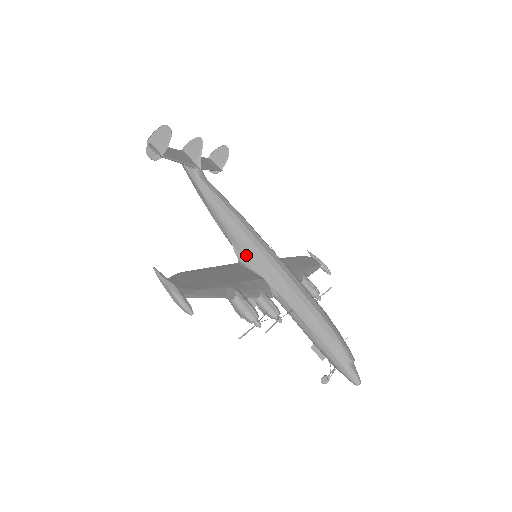
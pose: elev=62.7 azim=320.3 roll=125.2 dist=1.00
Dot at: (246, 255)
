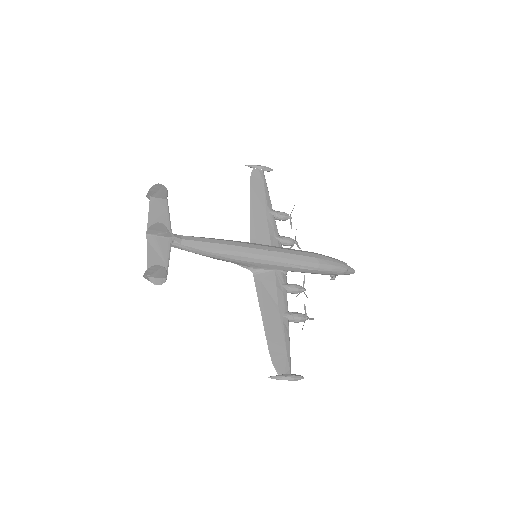
Dot at: (254, 266)
